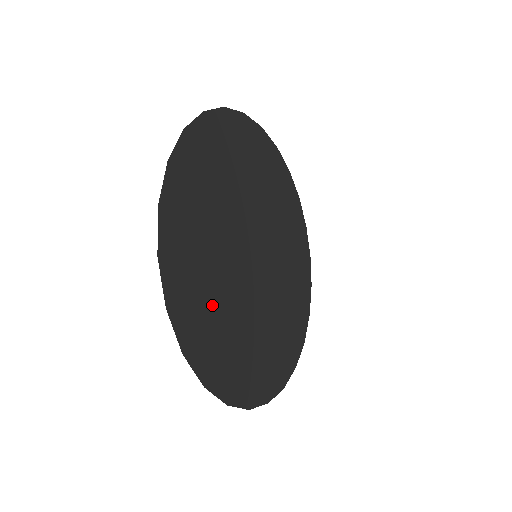
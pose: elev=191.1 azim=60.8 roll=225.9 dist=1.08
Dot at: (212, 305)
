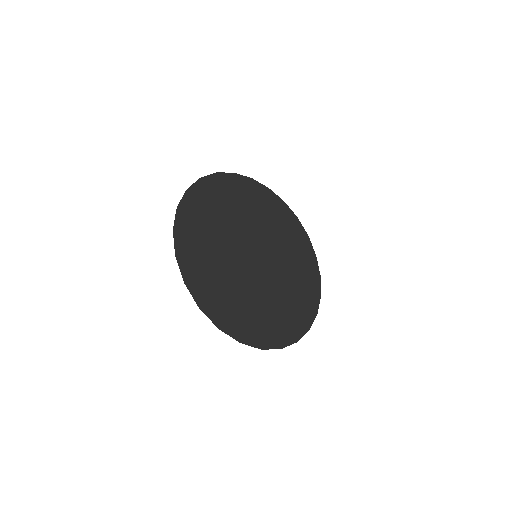
Dot at: (206, 237)
